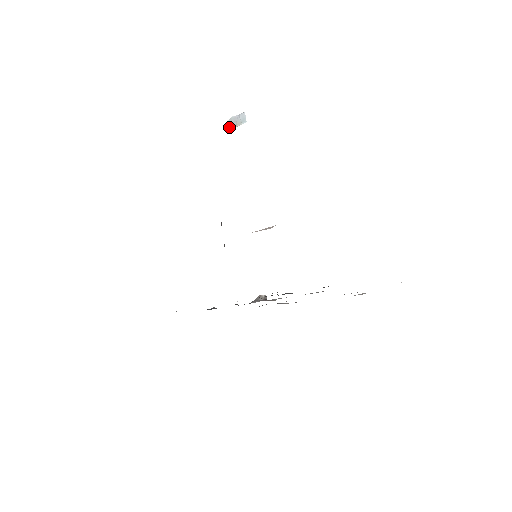
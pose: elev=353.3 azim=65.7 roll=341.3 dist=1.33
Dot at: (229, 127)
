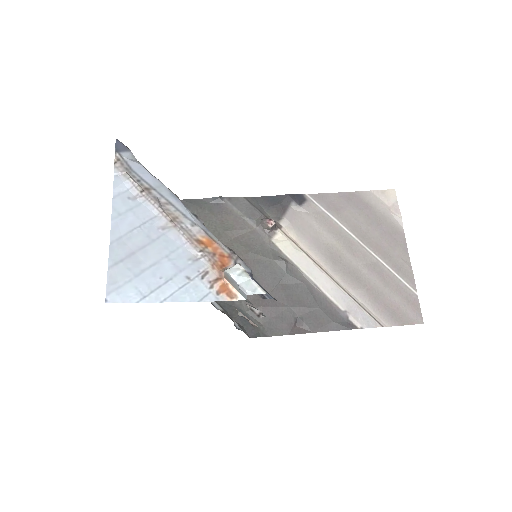
Dot at: (224, 275)
